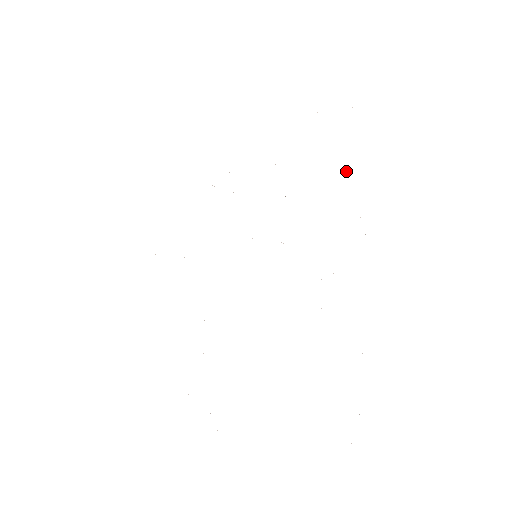
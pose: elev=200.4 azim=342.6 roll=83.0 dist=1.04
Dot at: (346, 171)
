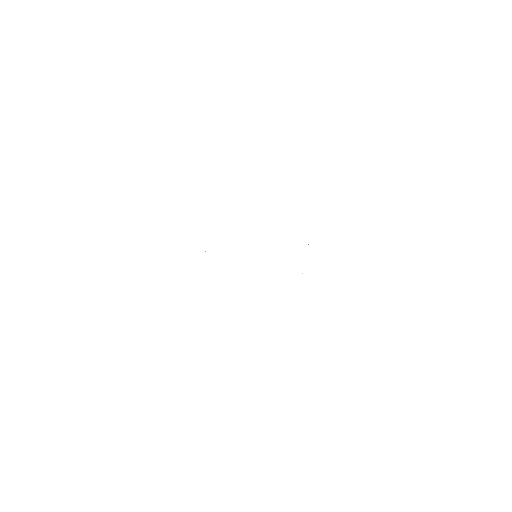
Dot at: occluded
